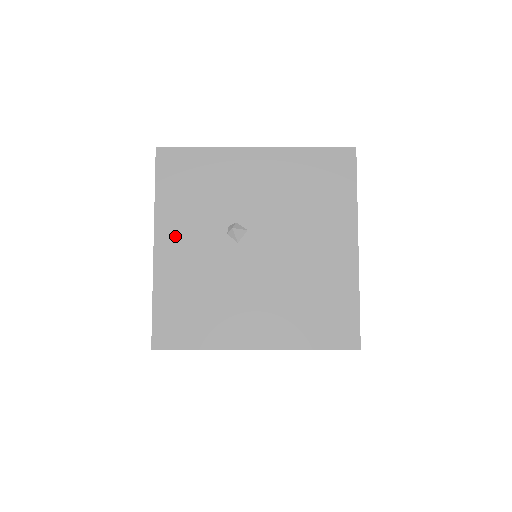
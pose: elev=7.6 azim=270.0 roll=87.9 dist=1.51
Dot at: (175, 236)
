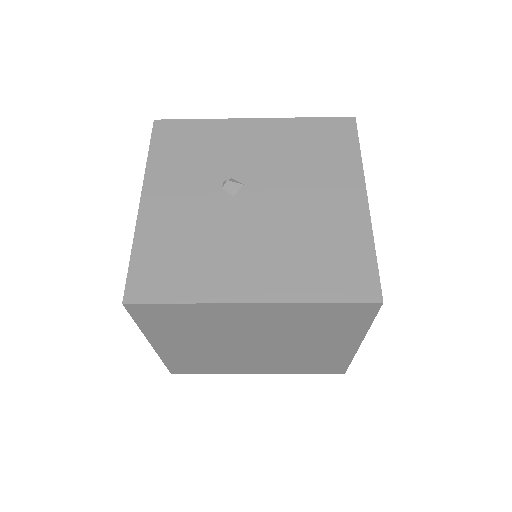
Dot at: (165, 191)
